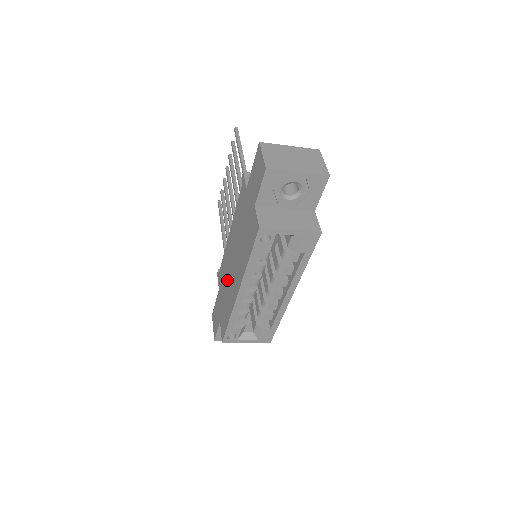
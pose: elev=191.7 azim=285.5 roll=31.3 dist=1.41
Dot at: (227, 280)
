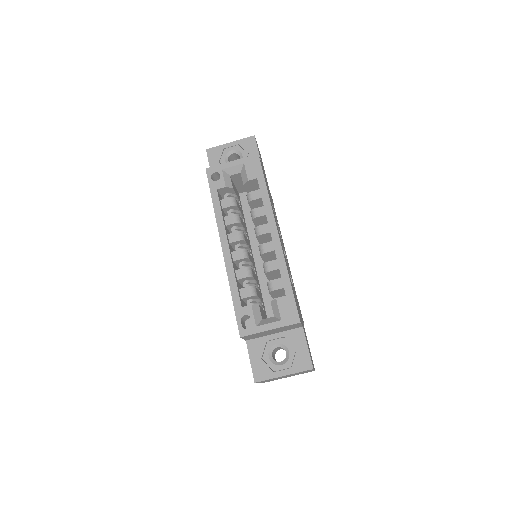
Dot at: occluded
